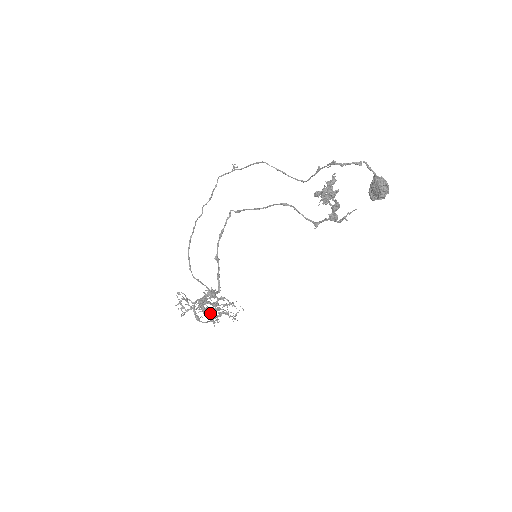
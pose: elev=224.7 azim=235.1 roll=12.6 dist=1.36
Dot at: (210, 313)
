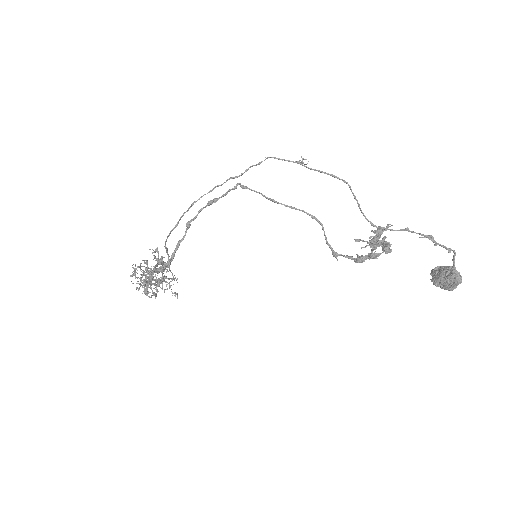
Dot at: occluded
